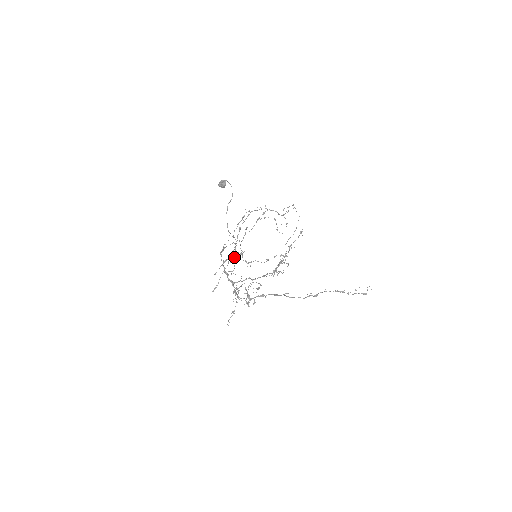
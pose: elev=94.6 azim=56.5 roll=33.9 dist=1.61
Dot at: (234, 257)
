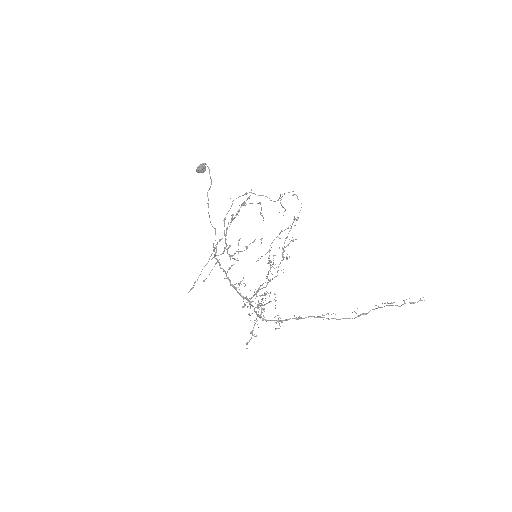
Dot at: (216, 252)
